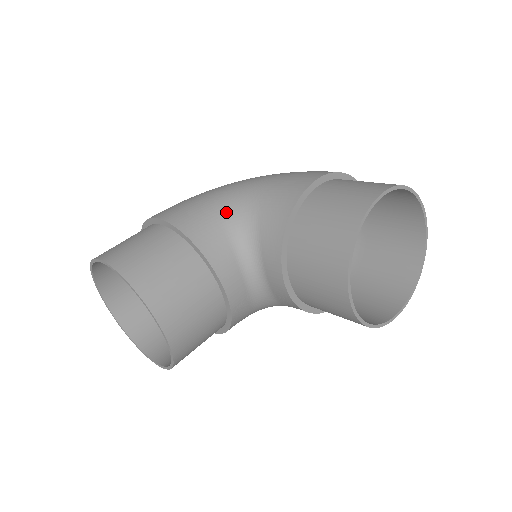
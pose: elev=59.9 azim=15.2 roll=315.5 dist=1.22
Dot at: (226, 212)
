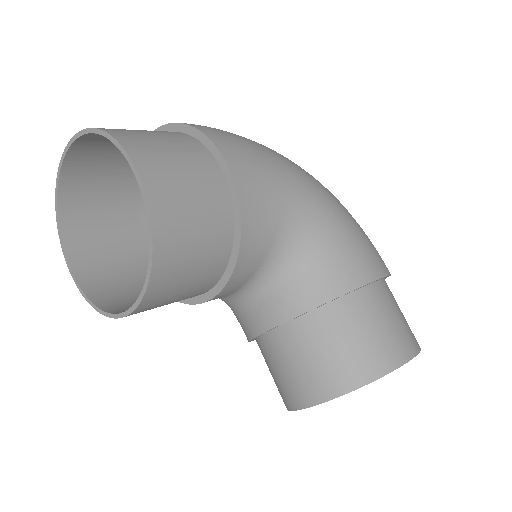
Dot at: (289, 224)
